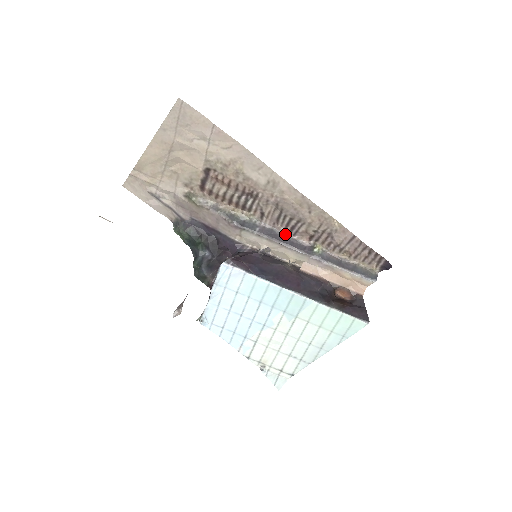
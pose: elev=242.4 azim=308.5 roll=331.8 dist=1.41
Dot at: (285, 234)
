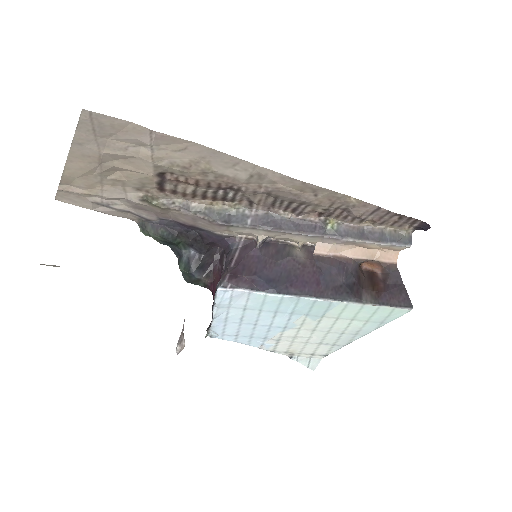
Dot at: (286, 216)
